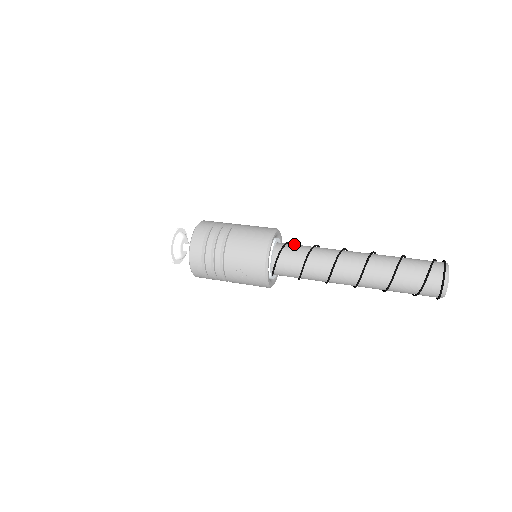
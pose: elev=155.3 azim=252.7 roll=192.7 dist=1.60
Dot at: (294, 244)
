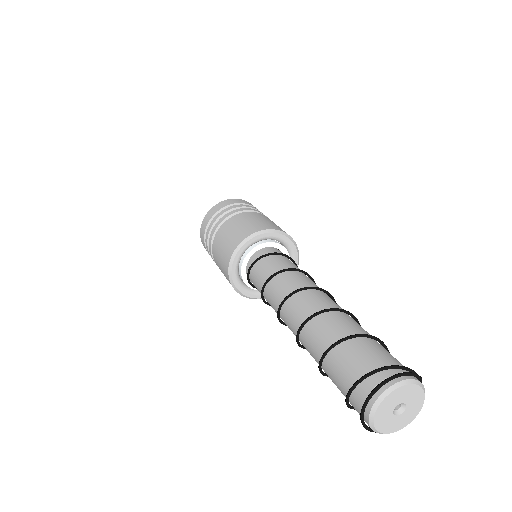
Dot at: (264, 261)
